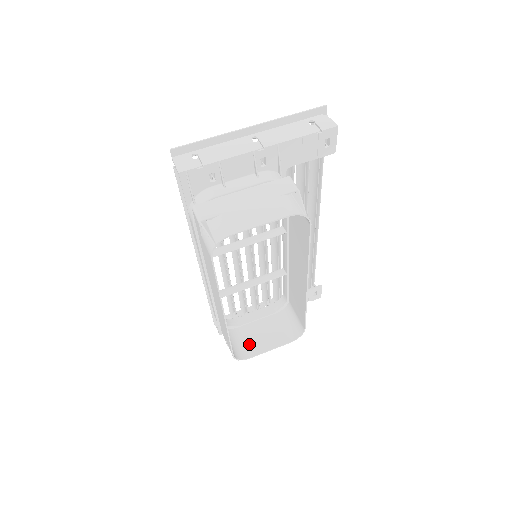
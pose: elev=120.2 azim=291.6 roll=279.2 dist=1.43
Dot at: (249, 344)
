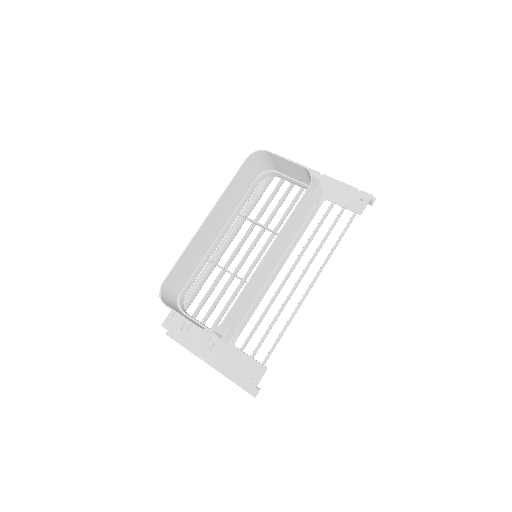
Dot at: (176, 310)
